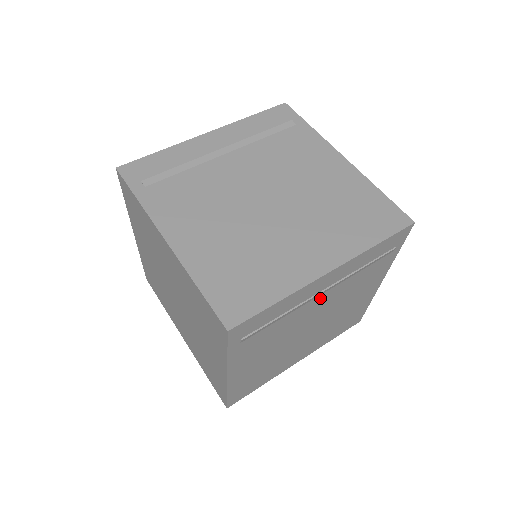
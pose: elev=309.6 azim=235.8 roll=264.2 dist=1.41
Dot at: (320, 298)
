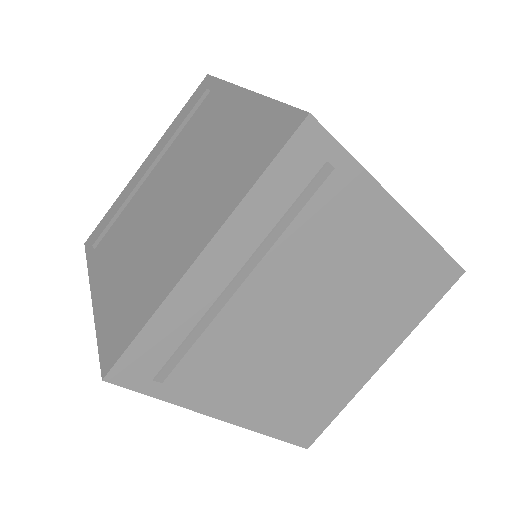
Dot at: occluded
